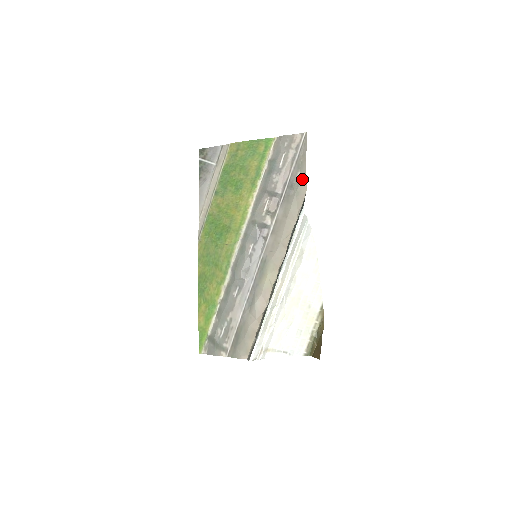
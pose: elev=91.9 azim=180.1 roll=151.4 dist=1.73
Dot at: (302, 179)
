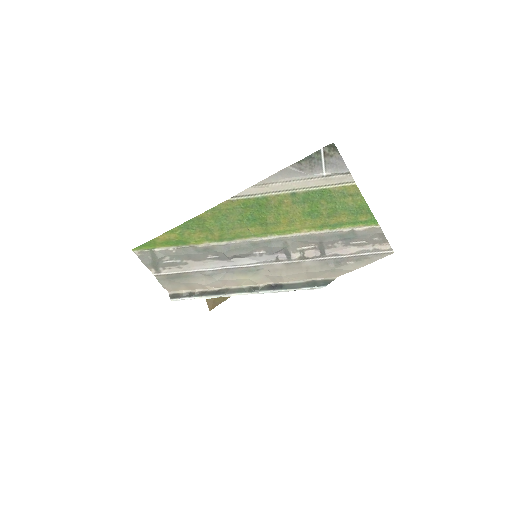
Dot at: (348, 269)
